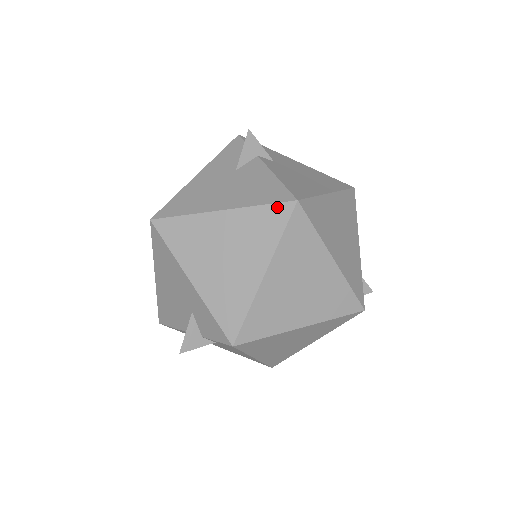
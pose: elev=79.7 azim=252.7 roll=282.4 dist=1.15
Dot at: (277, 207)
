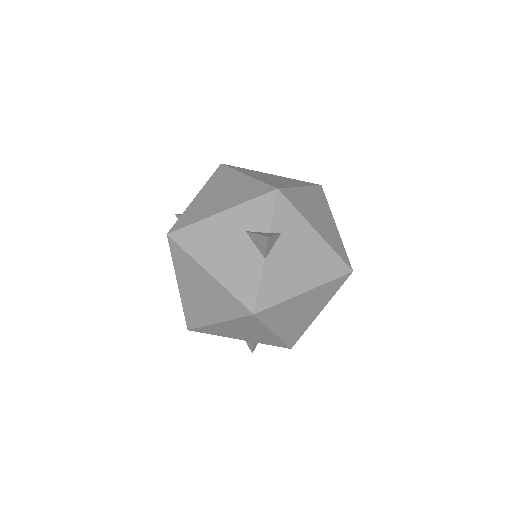
Dot at: (217, 171)
